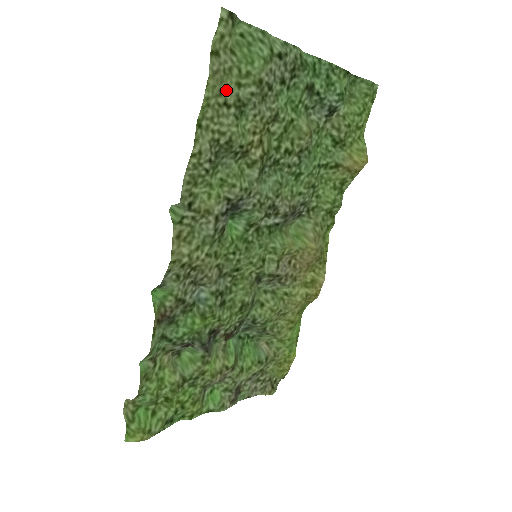
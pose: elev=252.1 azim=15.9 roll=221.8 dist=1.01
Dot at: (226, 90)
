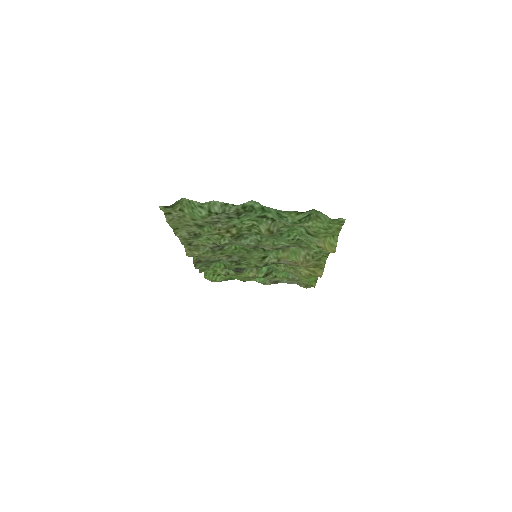
Dot at: (185, 221)
